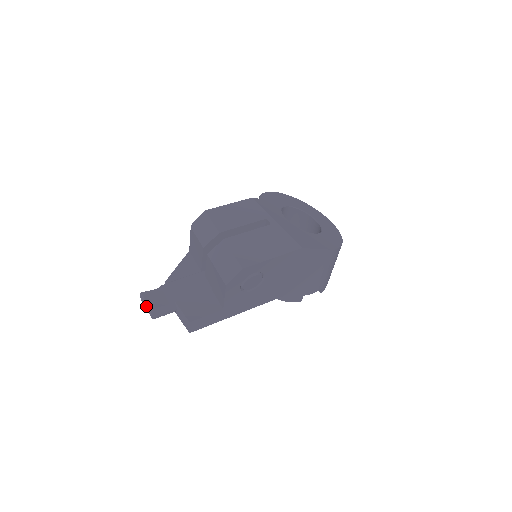
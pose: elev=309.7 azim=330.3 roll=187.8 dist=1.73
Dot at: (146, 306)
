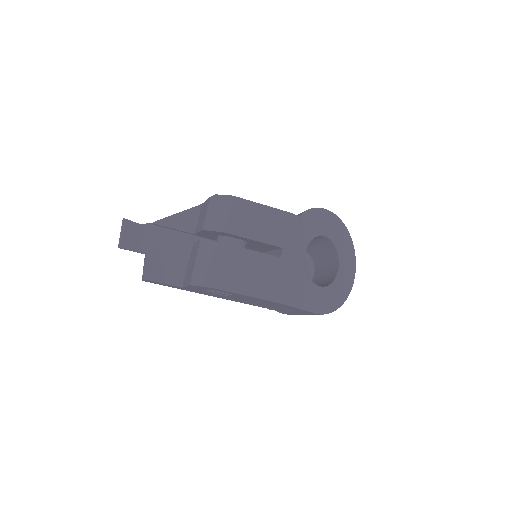
Dot at: (120, 233)
